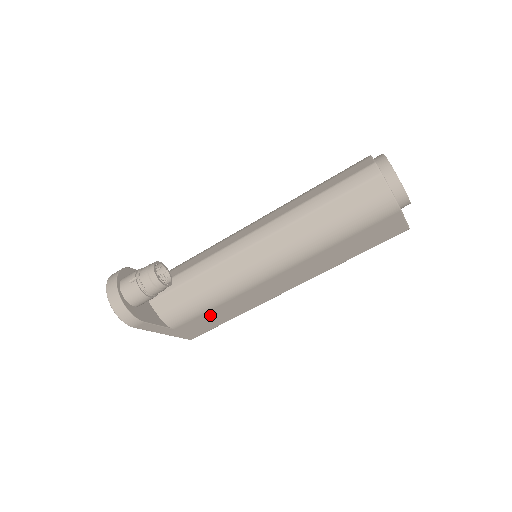
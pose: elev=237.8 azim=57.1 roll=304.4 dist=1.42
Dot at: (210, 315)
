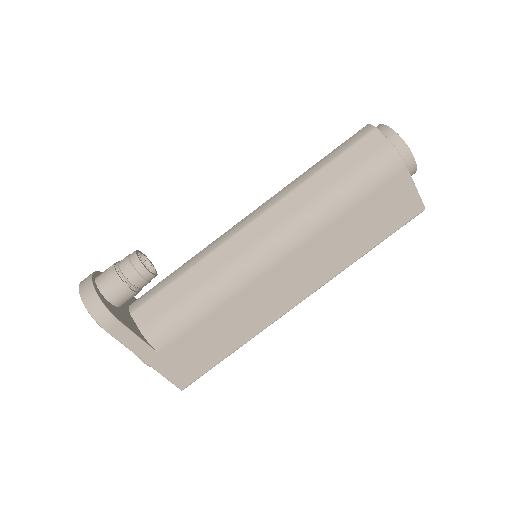
Dot at: (203, 332)
